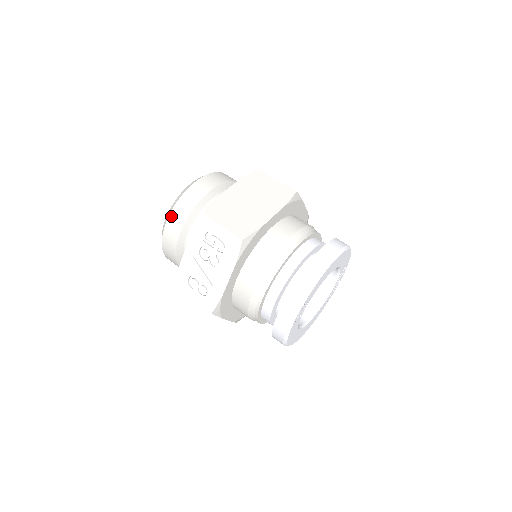
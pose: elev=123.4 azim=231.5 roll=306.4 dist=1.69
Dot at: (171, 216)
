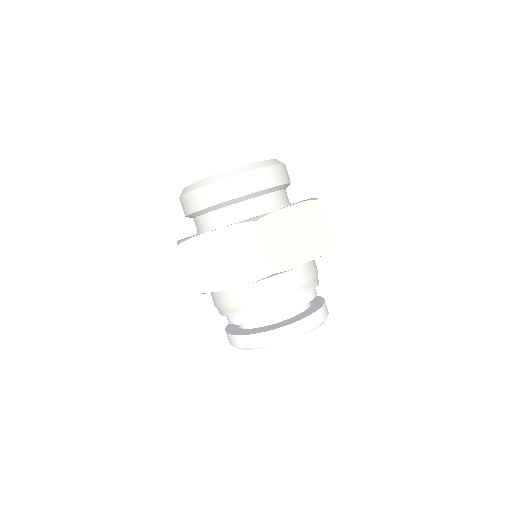
Dot at: (181, 199)
